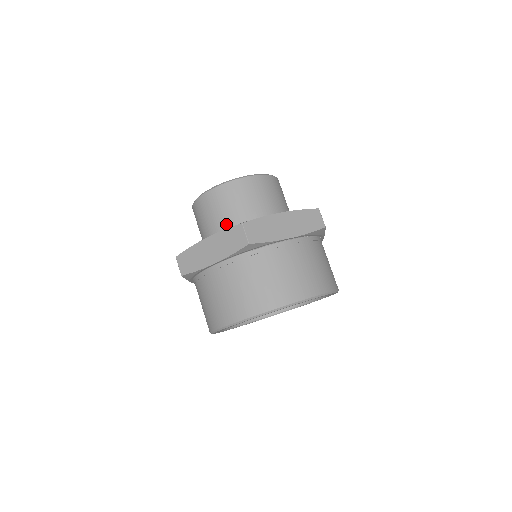
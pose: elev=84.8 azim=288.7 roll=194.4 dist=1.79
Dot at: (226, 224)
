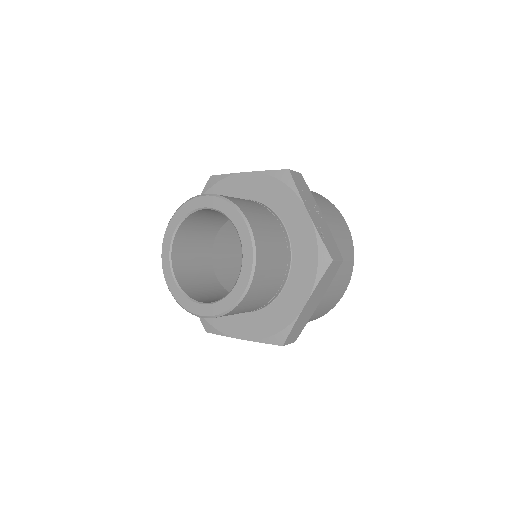
Dot at: occluded
